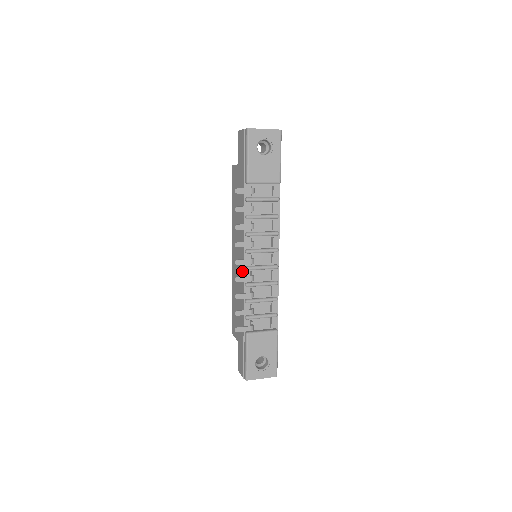
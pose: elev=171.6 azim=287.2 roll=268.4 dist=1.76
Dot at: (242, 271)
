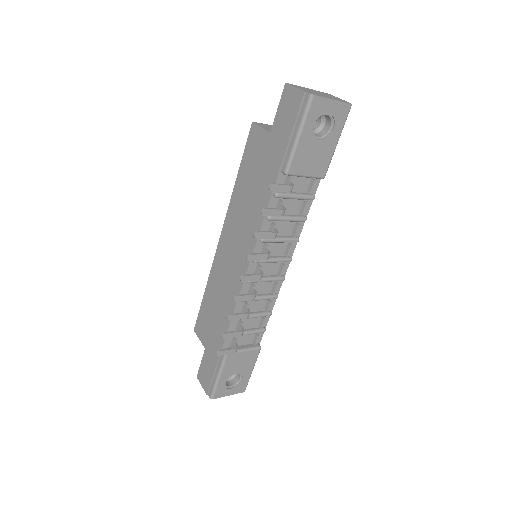
Dot at: (239, 280)
